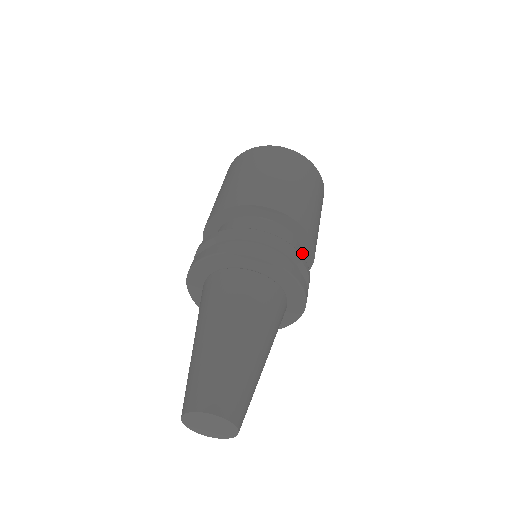
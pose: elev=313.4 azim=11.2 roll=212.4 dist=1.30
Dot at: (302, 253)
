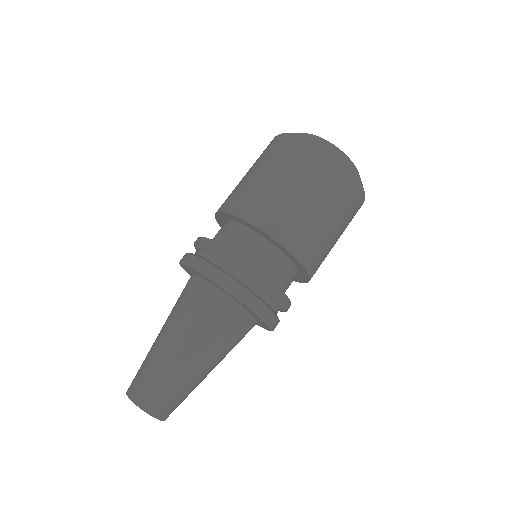
Dot at: (298, 275)
